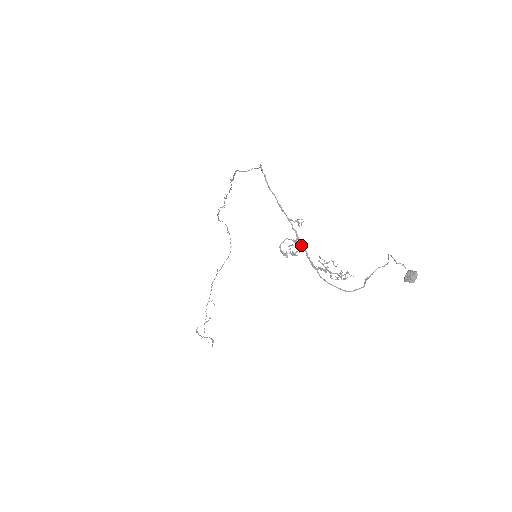
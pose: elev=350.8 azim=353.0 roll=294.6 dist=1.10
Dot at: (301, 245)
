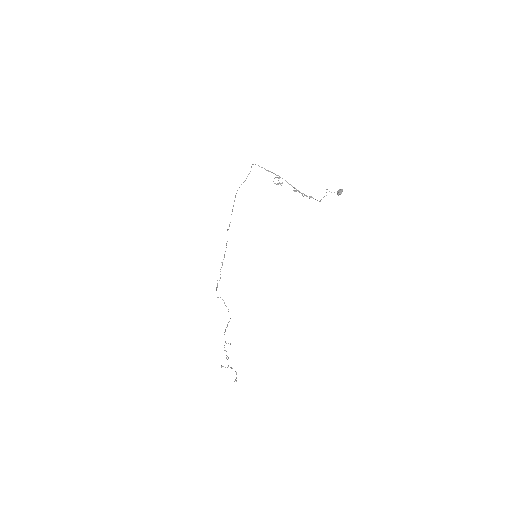
Dot at: occluded
